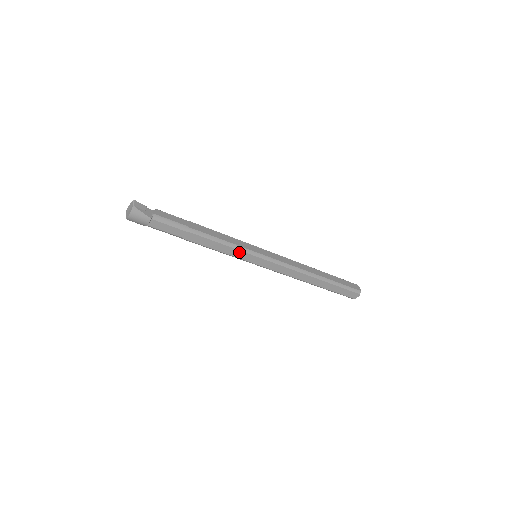
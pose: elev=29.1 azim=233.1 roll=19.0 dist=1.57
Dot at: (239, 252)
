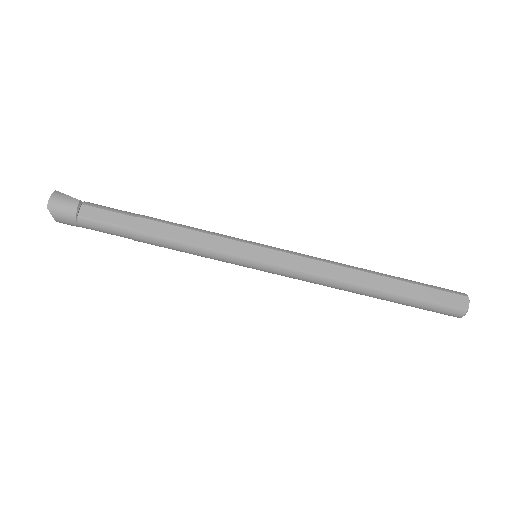
Dot at: (223, 241)
